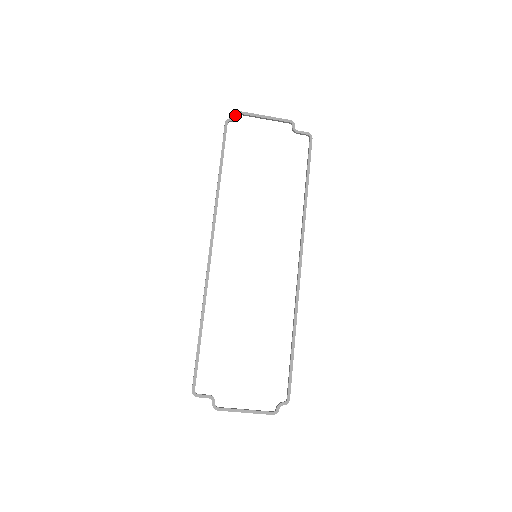
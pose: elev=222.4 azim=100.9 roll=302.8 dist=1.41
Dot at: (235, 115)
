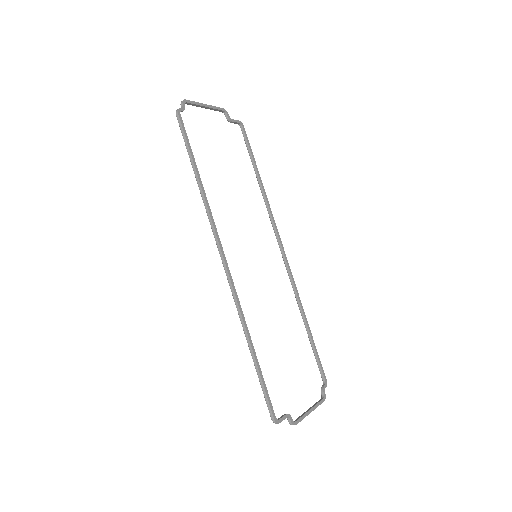
Dot at: (182, 104)
